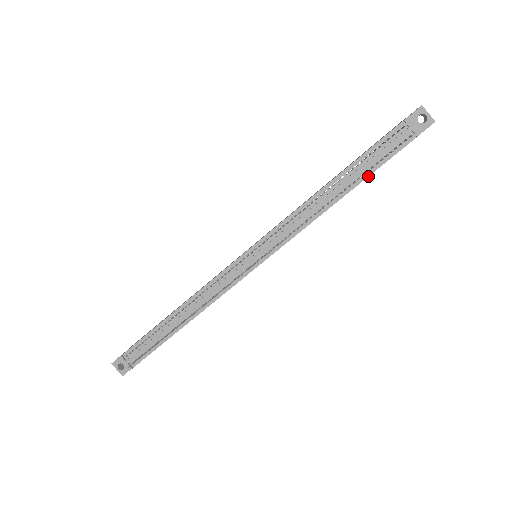
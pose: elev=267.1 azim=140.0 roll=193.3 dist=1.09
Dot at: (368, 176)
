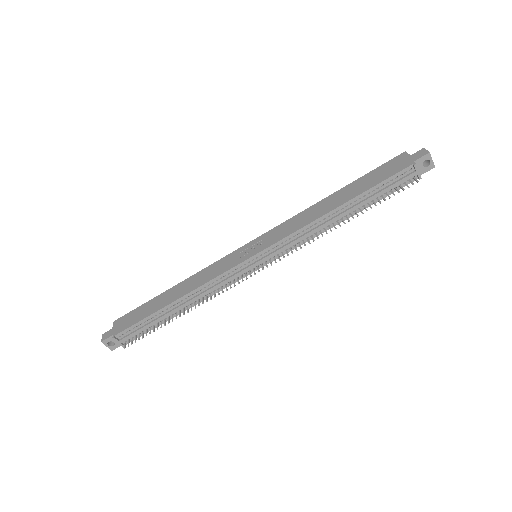
Dot at: occluded
